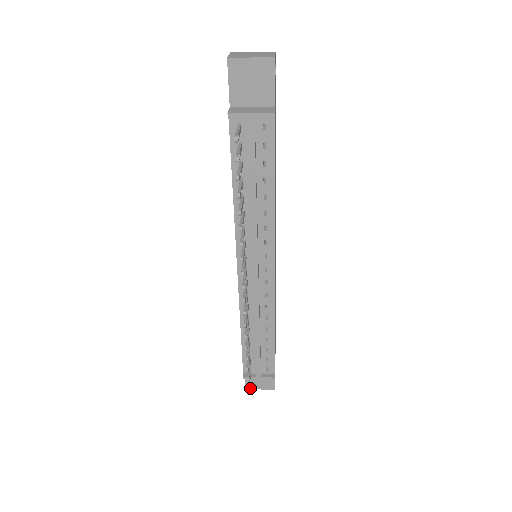
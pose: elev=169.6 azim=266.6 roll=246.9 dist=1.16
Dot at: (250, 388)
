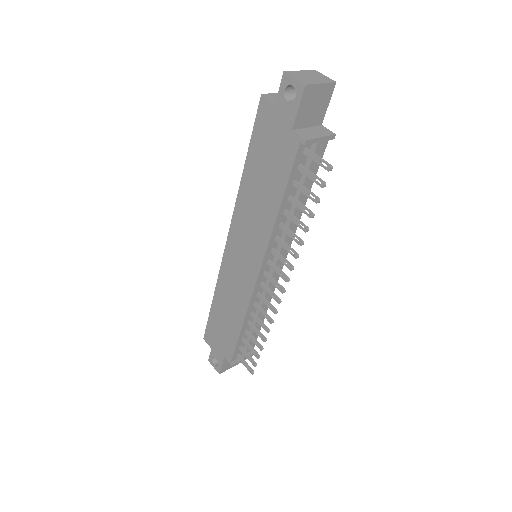
Dot at: (223, 371)
